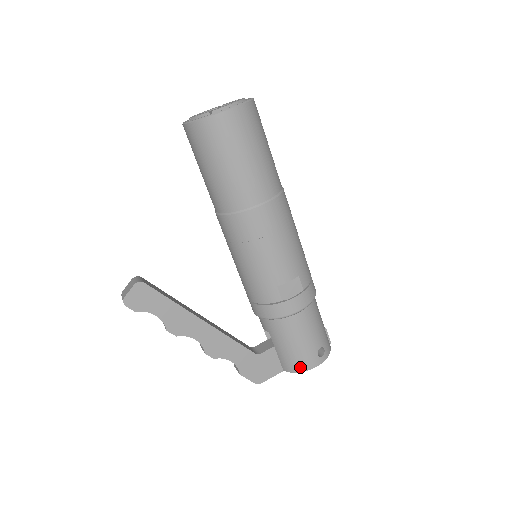
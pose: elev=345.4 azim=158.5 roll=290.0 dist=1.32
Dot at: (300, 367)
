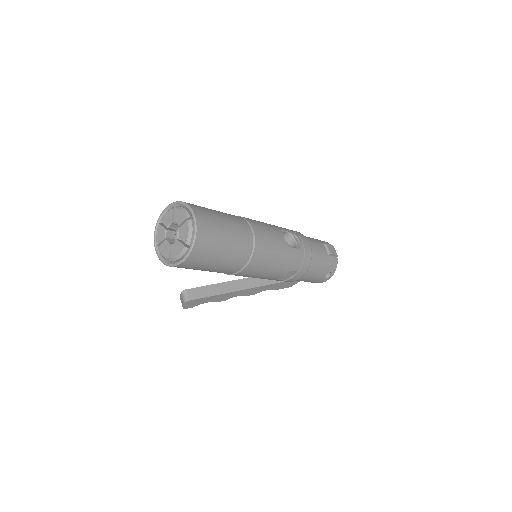
Dot at: occluded
